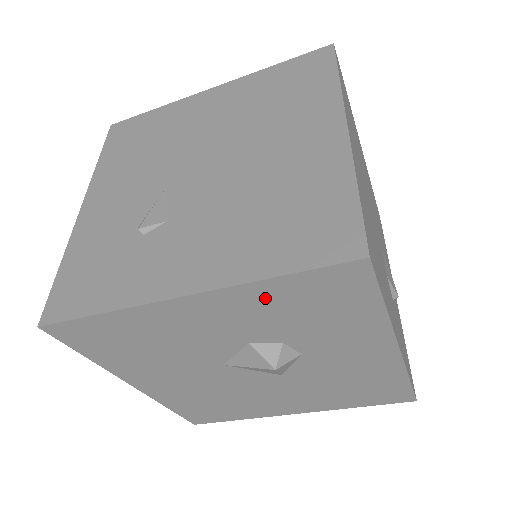
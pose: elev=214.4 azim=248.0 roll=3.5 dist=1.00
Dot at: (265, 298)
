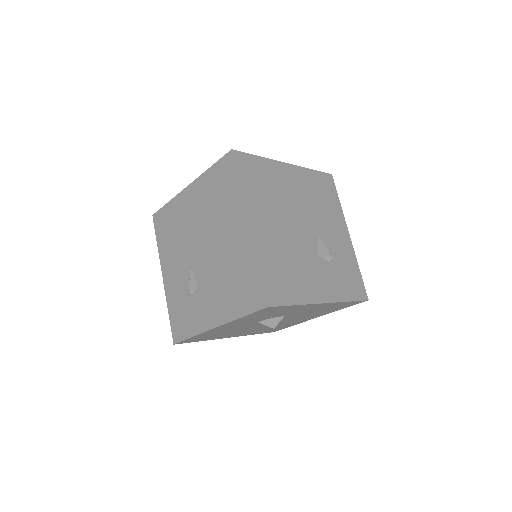
Dot at: (245, 319)
